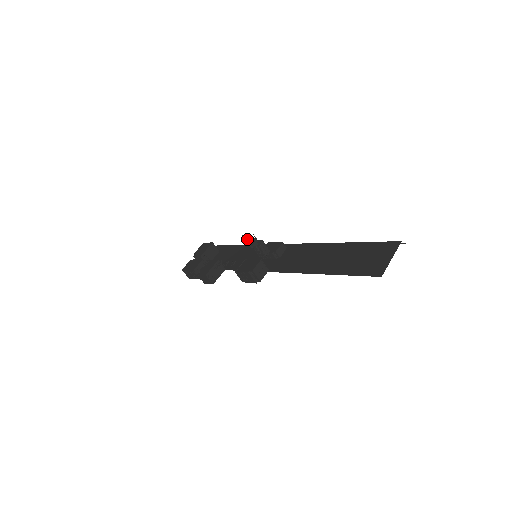
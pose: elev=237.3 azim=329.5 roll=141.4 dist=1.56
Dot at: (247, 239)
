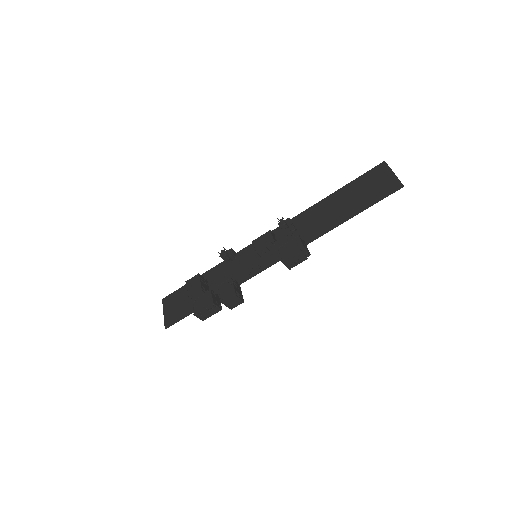
Dot at: (224, 254)
